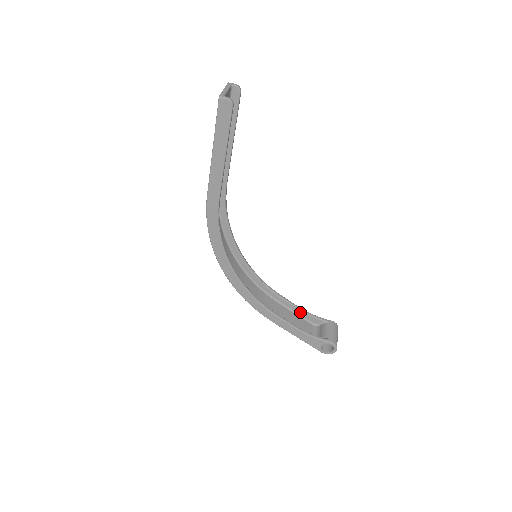
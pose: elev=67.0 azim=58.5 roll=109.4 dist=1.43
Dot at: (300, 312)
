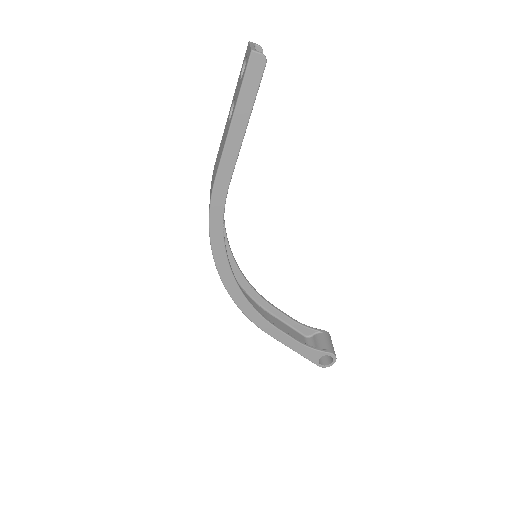
Dot at: (292, 323)
